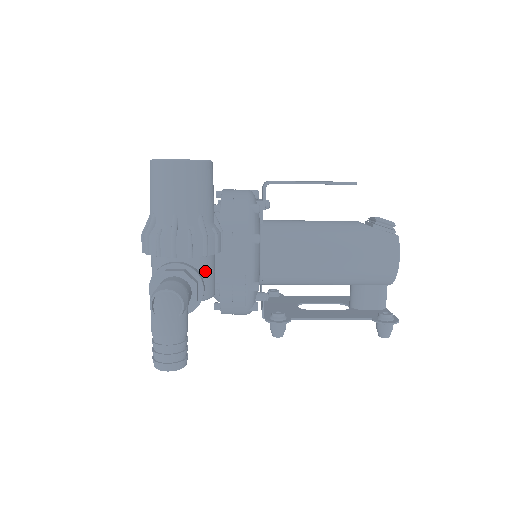
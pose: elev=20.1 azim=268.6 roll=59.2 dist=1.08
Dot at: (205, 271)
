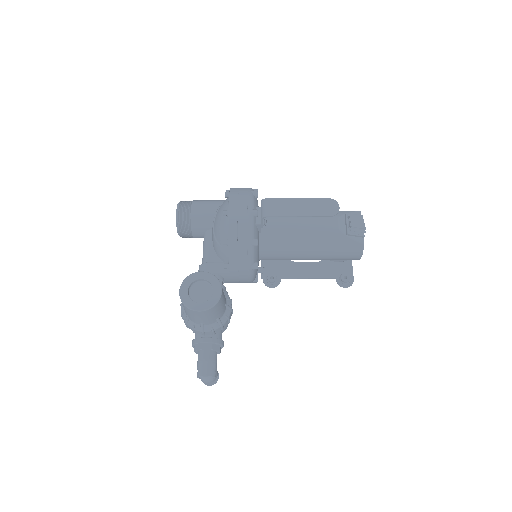
Dot at: occluded
